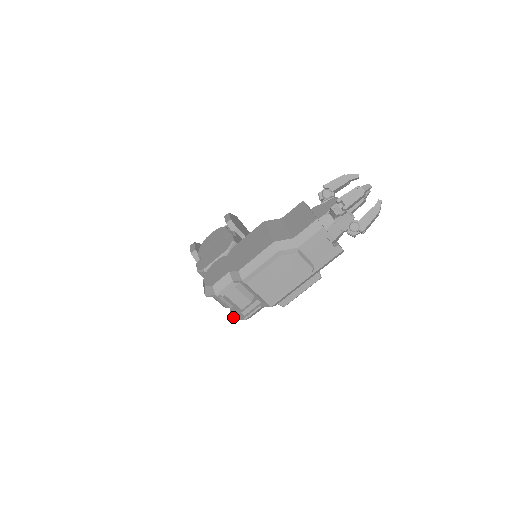
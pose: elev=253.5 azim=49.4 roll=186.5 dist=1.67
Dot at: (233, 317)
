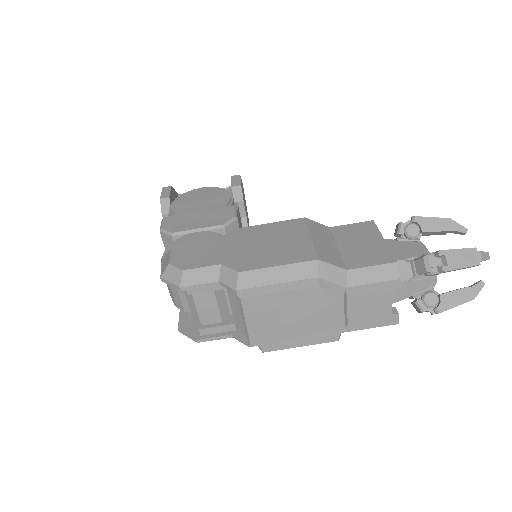
Dot at: (181, 327)
